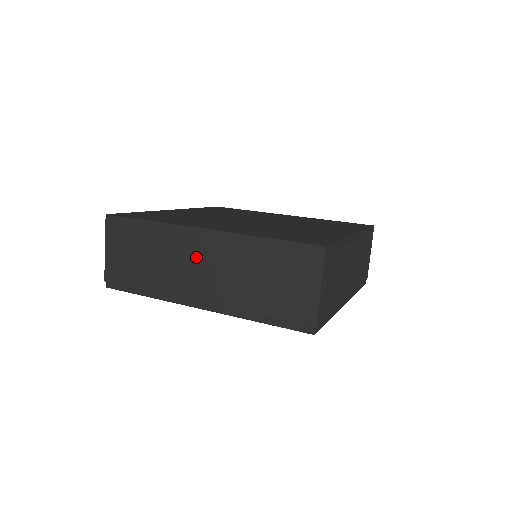
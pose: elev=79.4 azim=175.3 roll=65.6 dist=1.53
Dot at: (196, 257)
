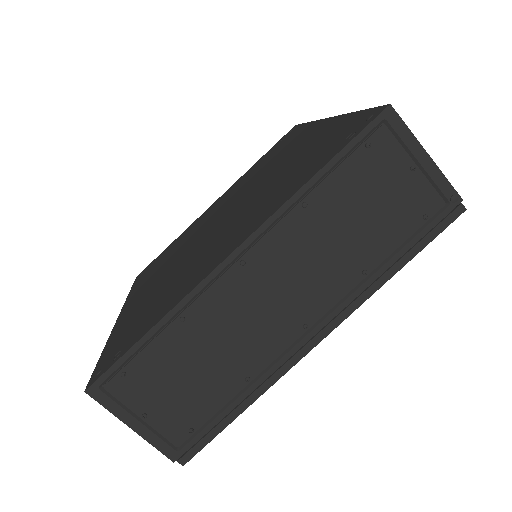
Dot at: occluded
